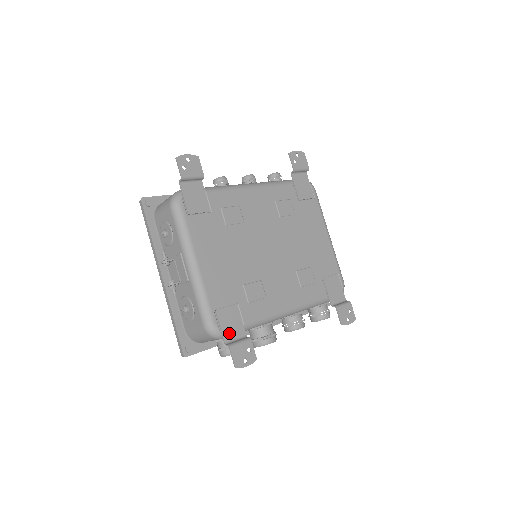
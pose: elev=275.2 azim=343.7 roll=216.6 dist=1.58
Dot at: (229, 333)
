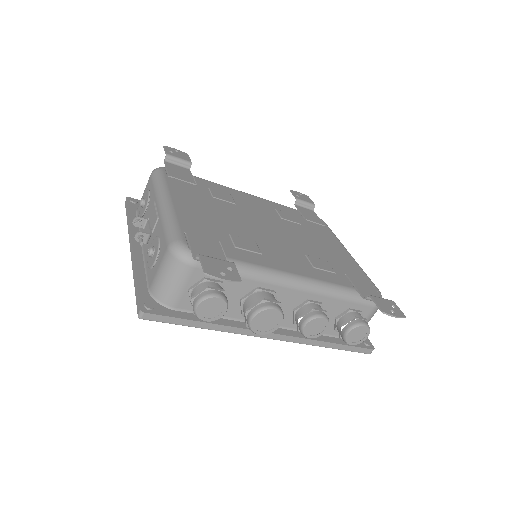
Dot at: (202, 254)
